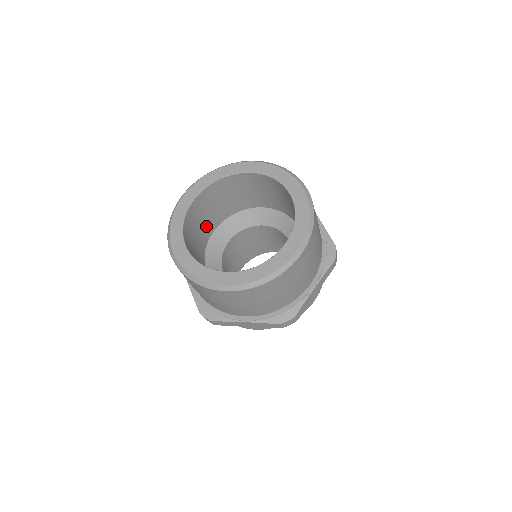
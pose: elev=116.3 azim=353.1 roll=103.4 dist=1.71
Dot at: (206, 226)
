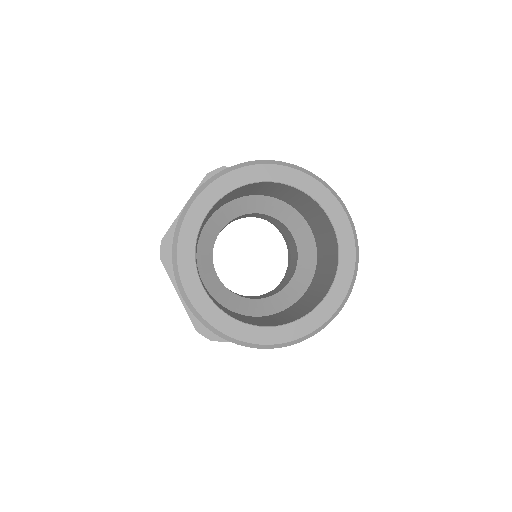
Dot at: (255, 191)
